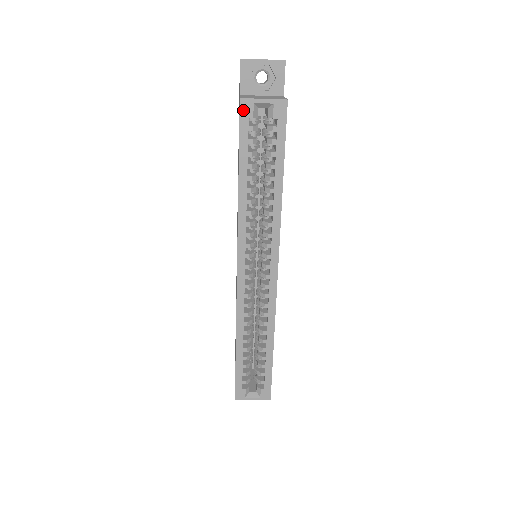
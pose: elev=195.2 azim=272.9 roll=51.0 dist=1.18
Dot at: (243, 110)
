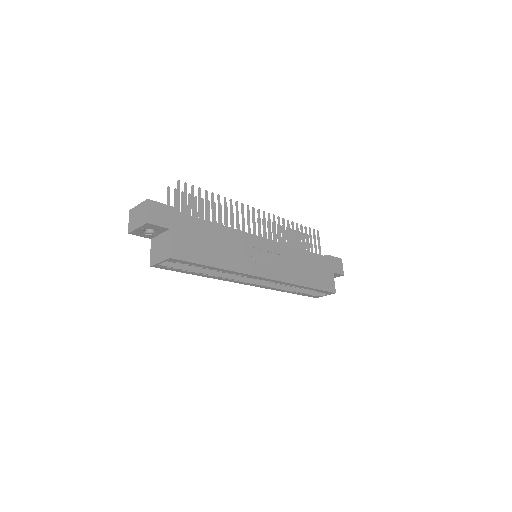
Dot at: (158, 267)
